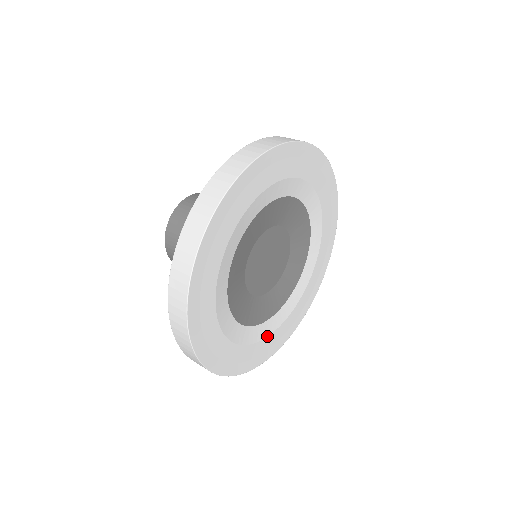
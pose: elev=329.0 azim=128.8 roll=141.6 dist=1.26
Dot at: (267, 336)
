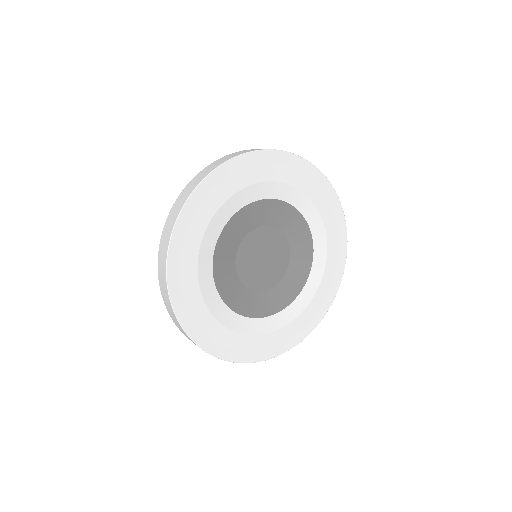
Dot at: (311, 300)
